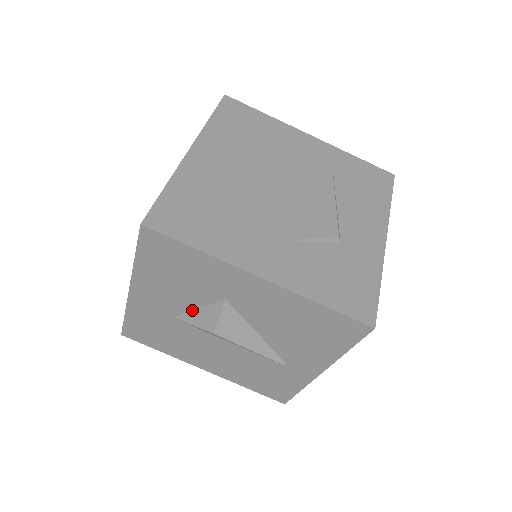
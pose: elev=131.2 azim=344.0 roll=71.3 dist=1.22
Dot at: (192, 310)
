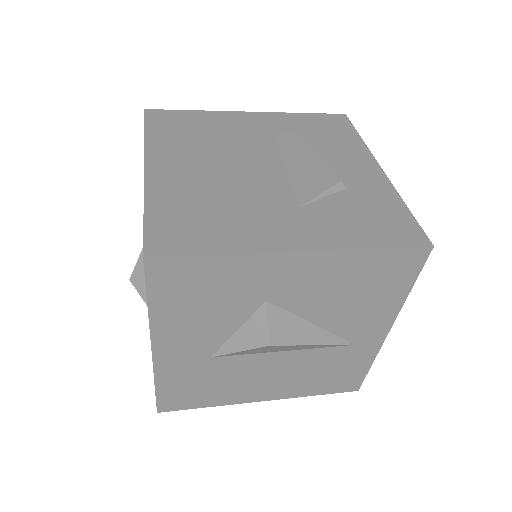
Dot at: (231, 336)
